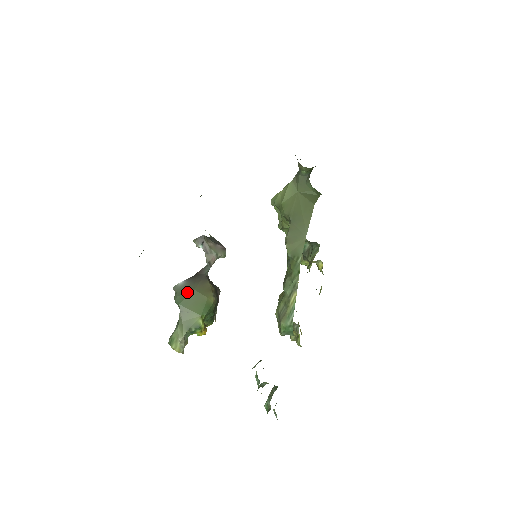
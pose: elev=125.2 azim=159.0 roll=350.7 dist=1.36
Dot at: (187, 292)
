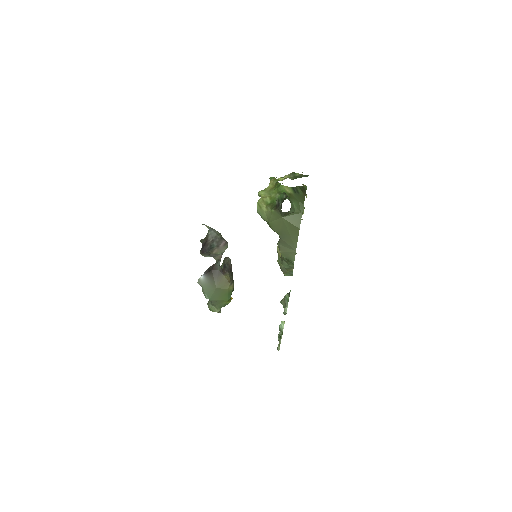
Dot at: (211, 290)
